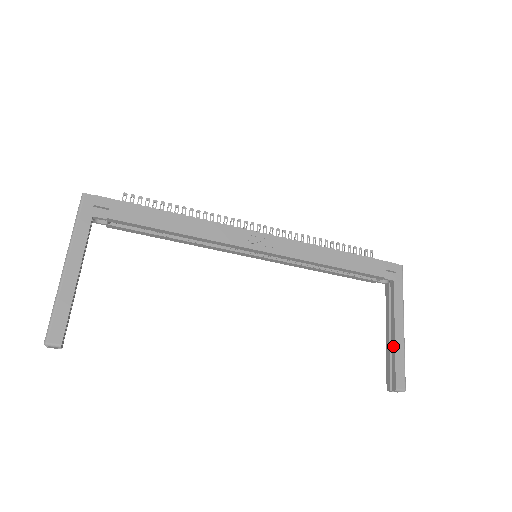
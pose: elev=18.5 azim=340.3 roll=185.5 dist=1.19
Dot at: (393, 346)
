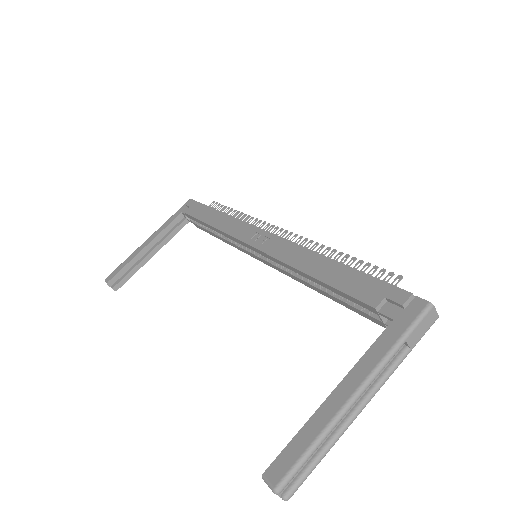
Dot at: (316, 414)
